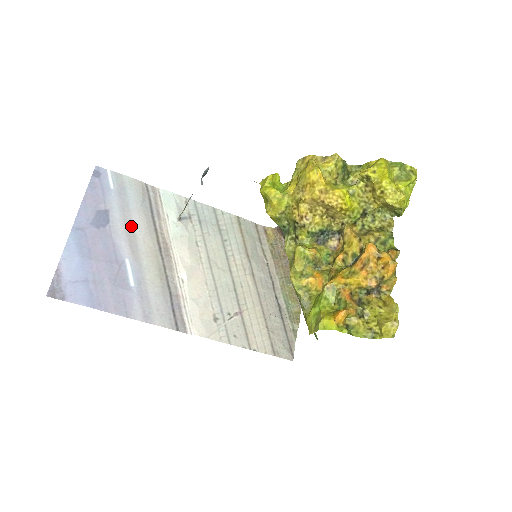
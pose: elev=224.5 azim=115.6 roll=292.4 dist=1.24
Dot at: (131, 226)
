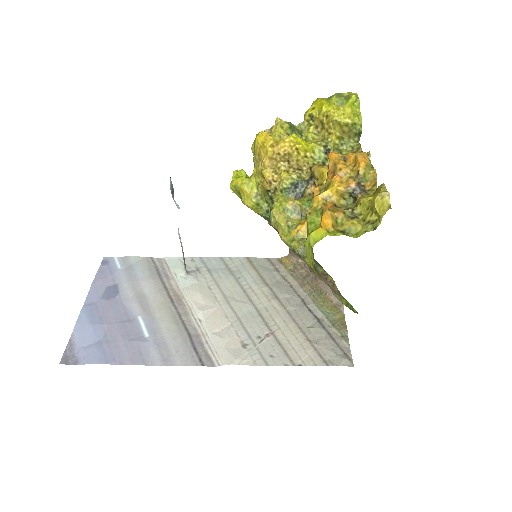
Dot at: (140, 290)
